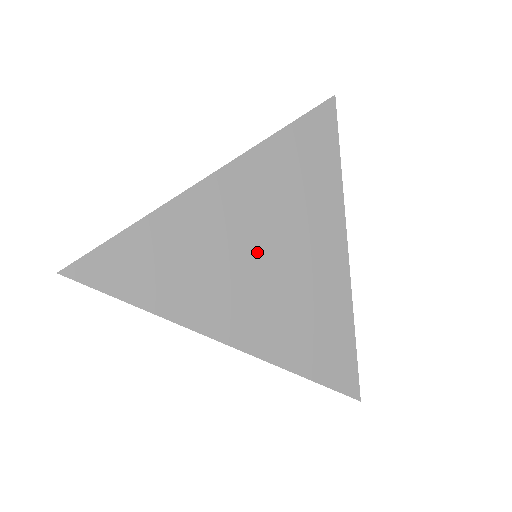
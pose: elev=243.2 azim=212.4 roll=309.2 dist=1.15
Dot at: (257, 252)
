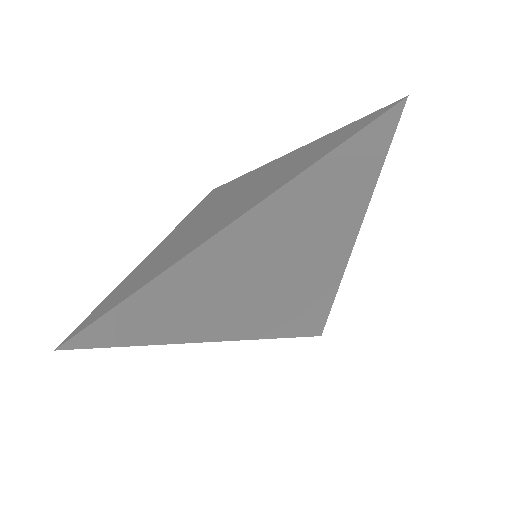
Dot at: (260, 278)
